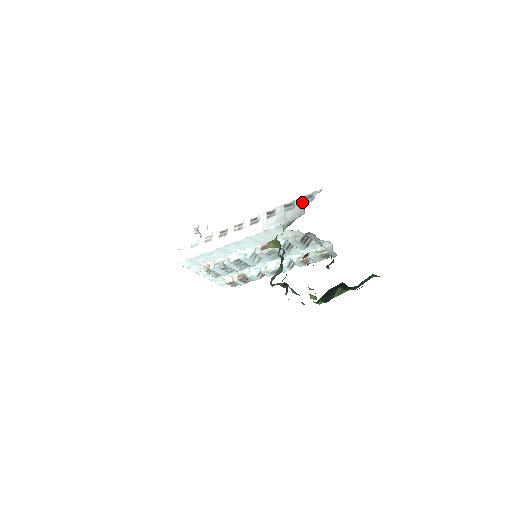
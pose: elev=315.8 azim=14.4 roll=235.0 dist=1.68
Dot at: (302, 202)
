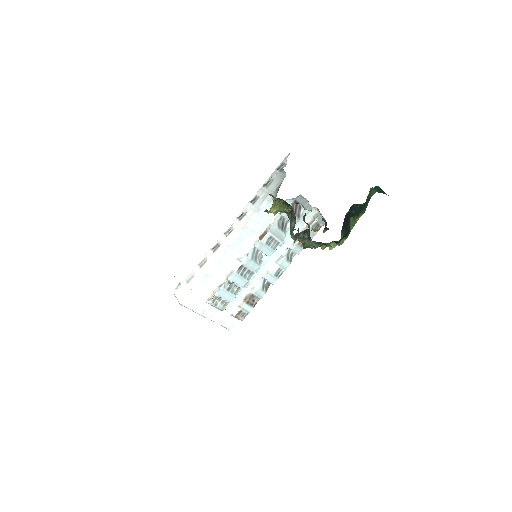
Dot at: (278, 172)
